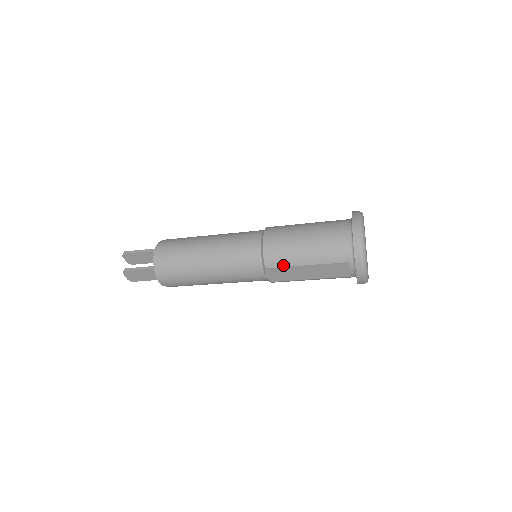
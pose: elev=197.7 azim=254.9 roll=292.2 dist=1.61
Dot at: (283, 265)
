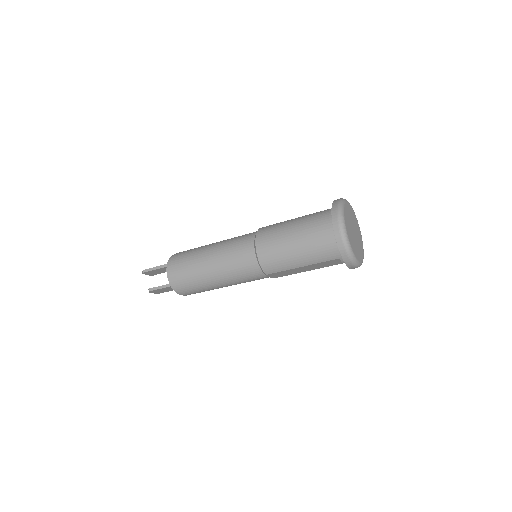
Dot at: (281, 270)
